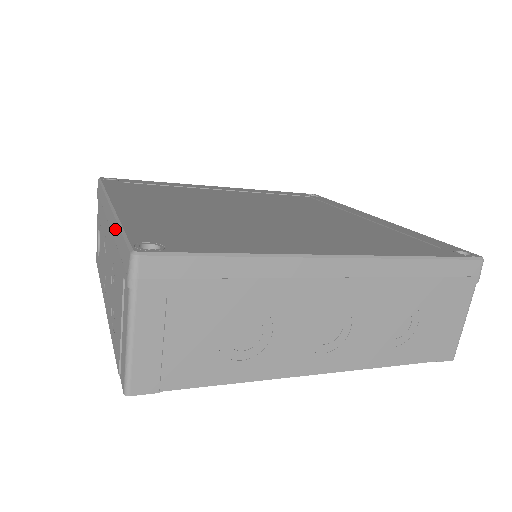
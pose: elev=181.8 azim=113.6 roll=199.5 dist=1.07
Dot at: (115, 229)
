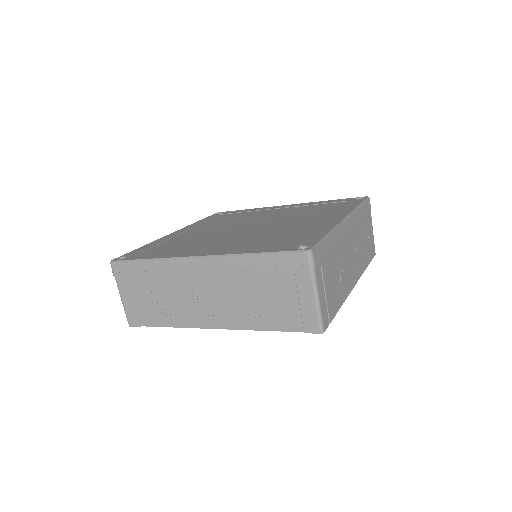
Dot at: occluded
